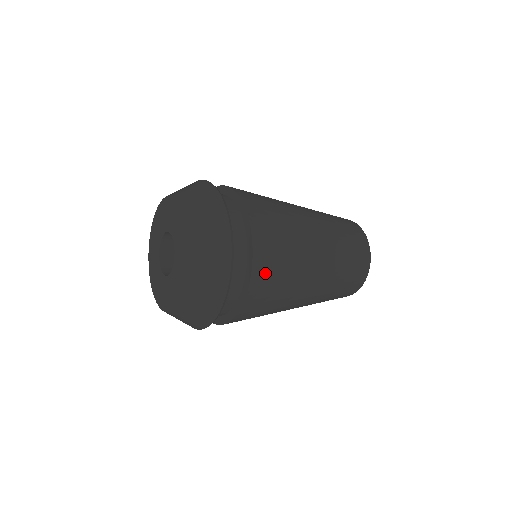
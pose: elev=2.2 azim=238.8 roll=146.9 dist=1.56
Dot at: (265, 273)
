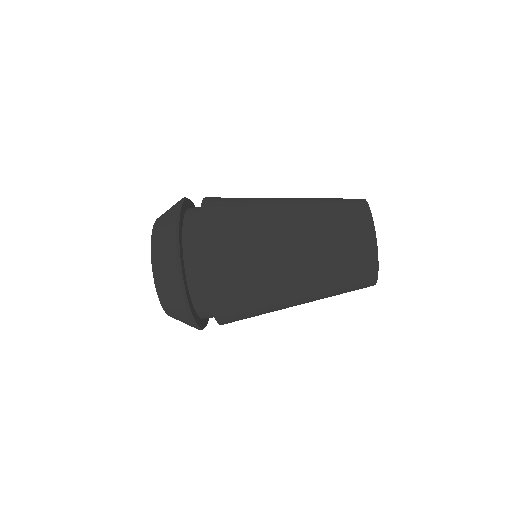
Dot at: (219, 260)
